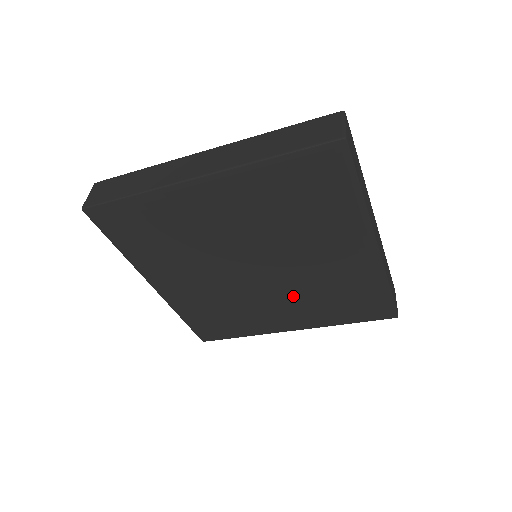
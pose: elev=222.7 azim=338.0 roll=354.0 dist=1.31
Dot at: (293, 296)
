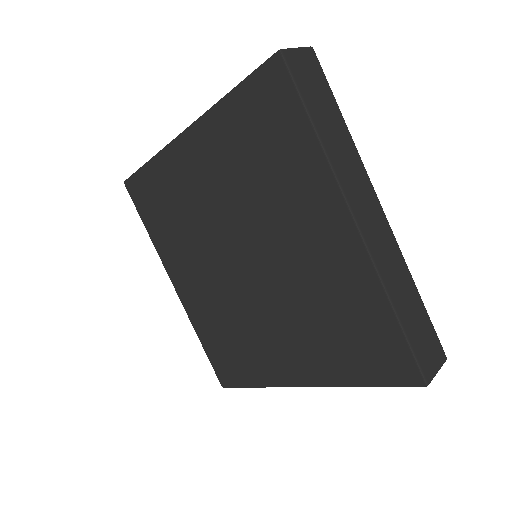
Dot at: (287, 316)
